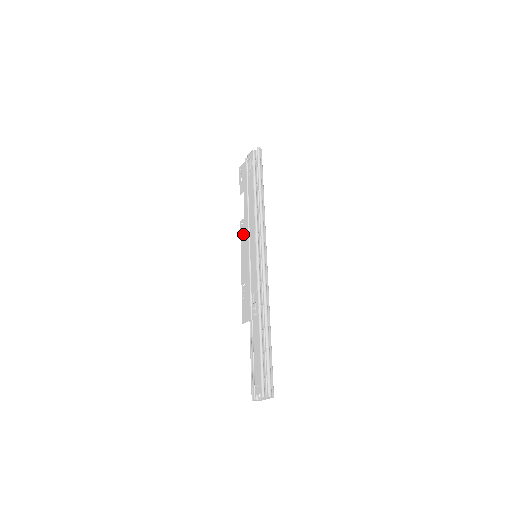
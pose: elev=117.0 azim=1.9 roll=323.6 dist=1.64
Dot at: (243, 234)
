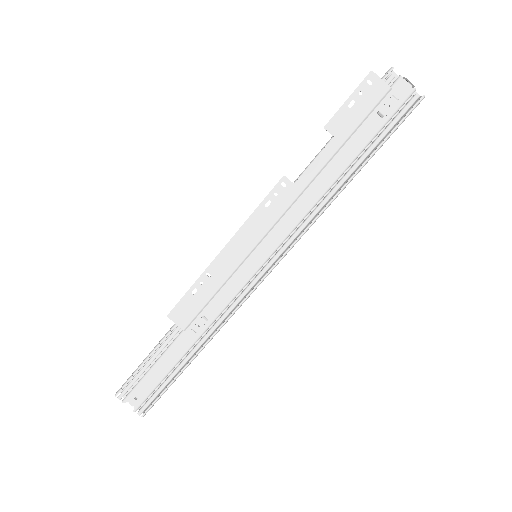
Dot at: (270, 206)
